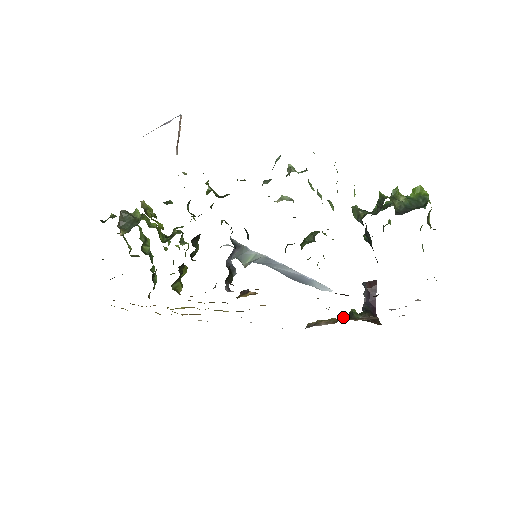
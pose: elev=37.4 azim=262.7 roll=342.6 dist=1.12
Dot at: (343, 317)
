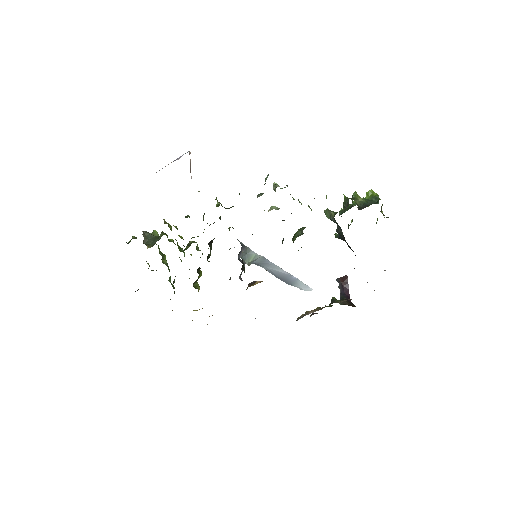
Dot at: (326, 306)
